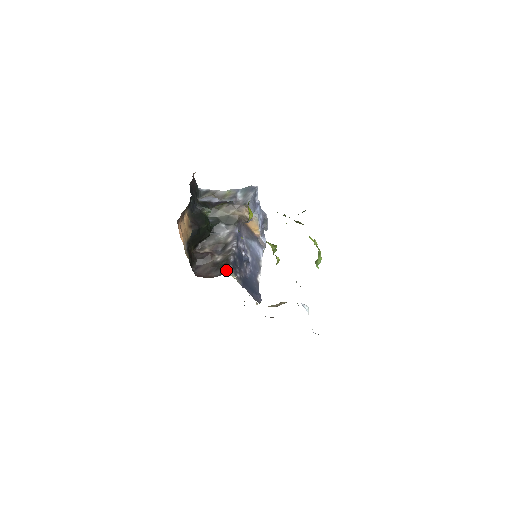
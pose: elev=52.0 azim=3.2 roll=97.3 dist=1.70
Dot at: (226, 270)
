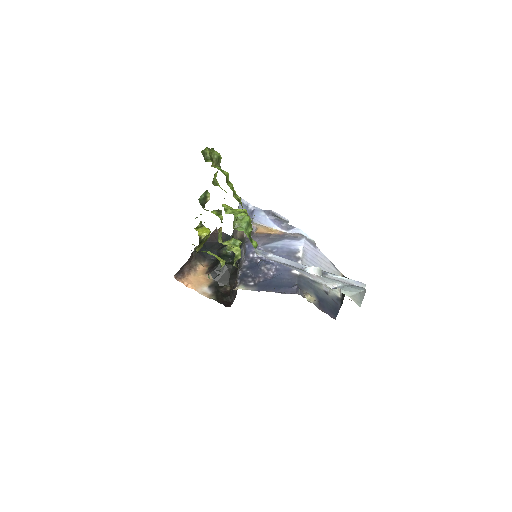
Dot at: occluded
